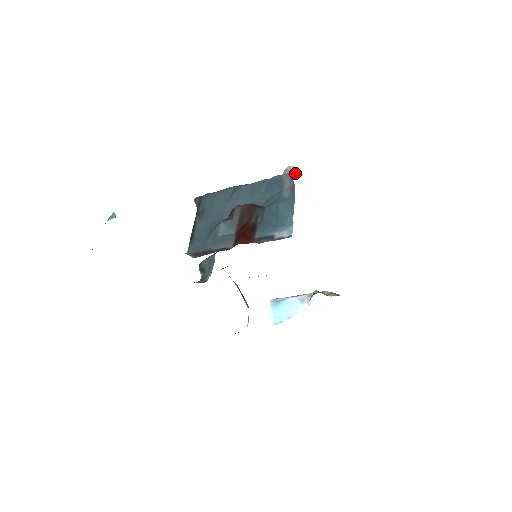
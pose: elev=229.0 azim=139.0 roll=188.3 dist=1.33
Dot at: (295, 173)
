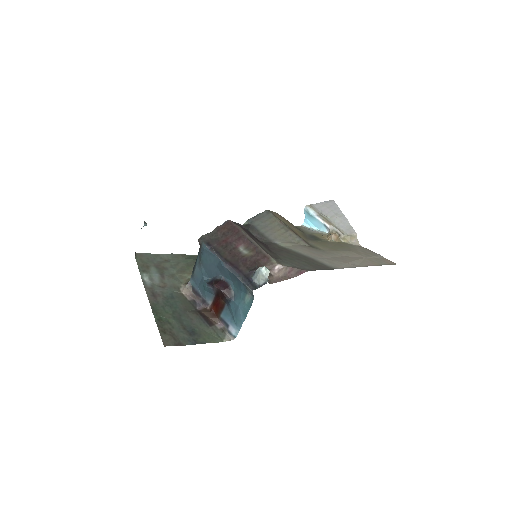
Dot at: (263, 280)
